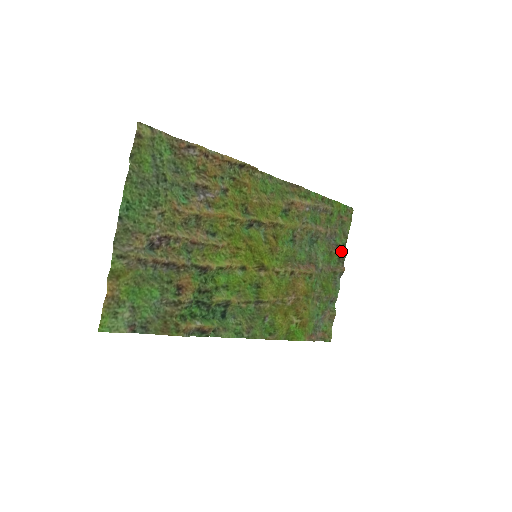
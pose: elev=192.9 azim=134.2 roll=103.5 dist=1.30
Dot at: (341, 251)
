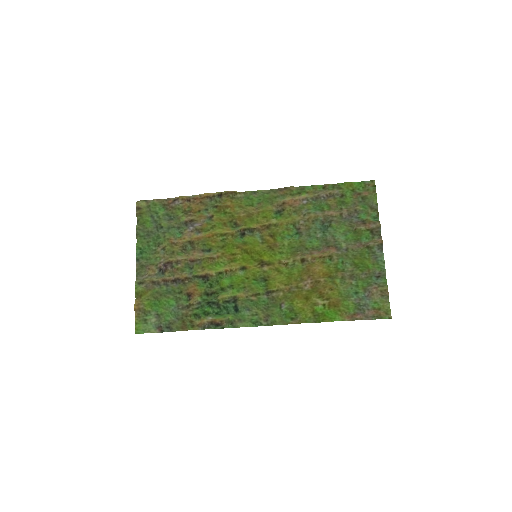
Dot at: (370, 225)
